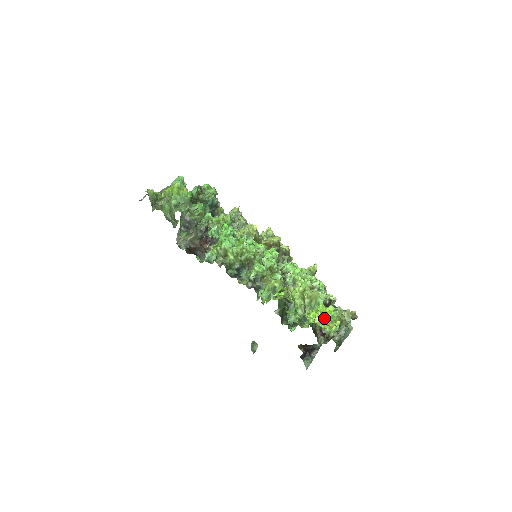
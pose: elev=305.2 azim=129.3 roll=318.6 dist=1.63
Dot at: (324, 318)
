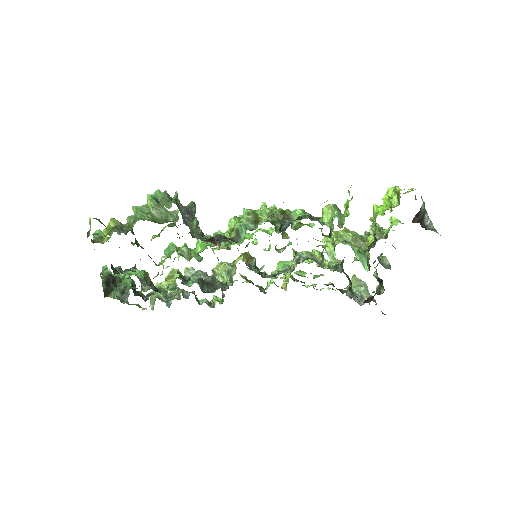
Dot at: occluded
